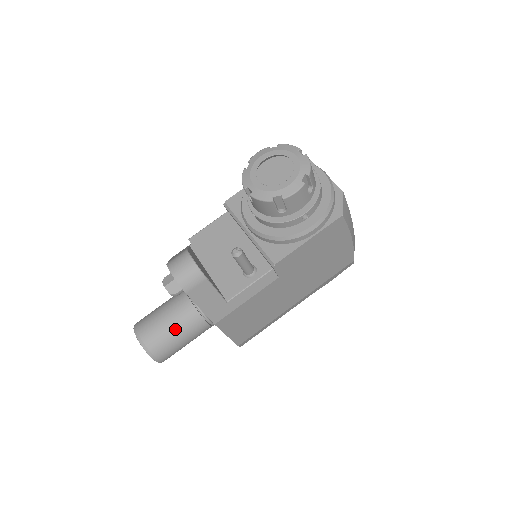
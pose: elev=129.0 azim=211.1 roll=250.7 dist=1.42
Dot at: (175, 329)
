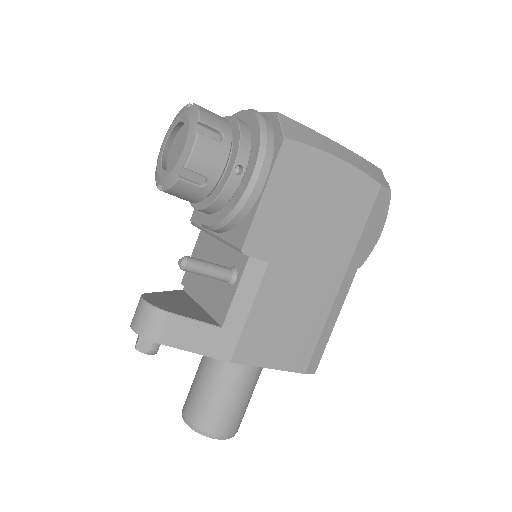
Dot at: (213, 391)
